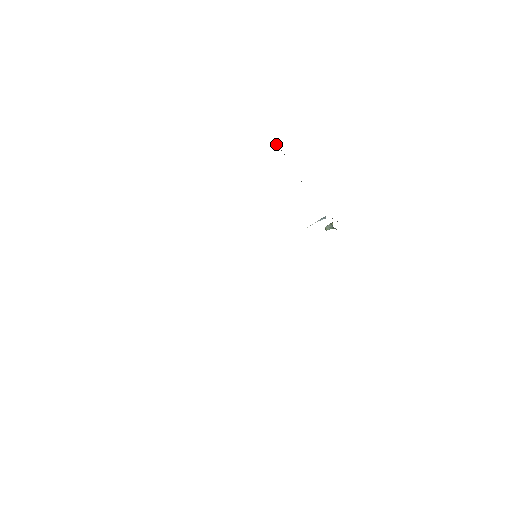
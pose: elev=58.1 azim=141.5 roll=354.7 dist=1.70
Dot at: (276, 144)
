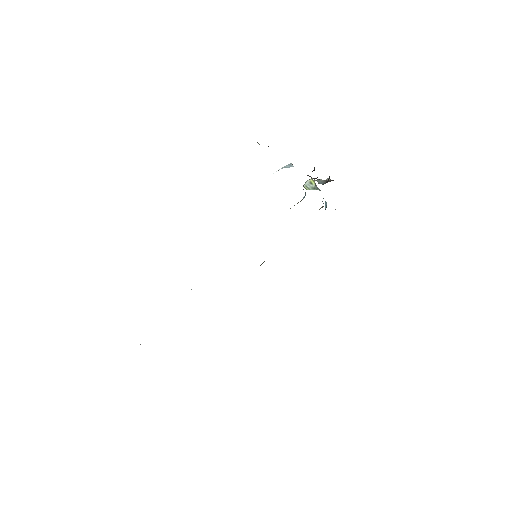
Dot at: occluded
